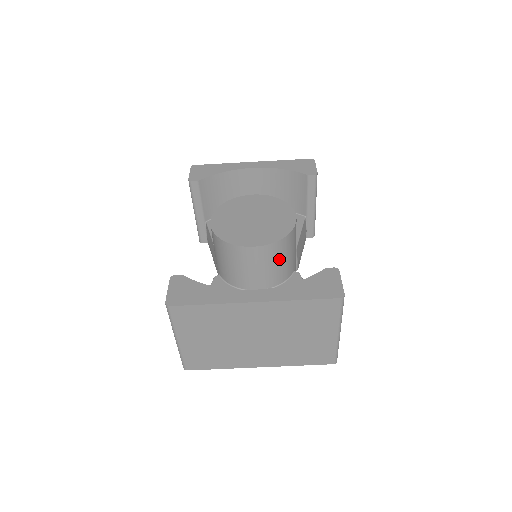
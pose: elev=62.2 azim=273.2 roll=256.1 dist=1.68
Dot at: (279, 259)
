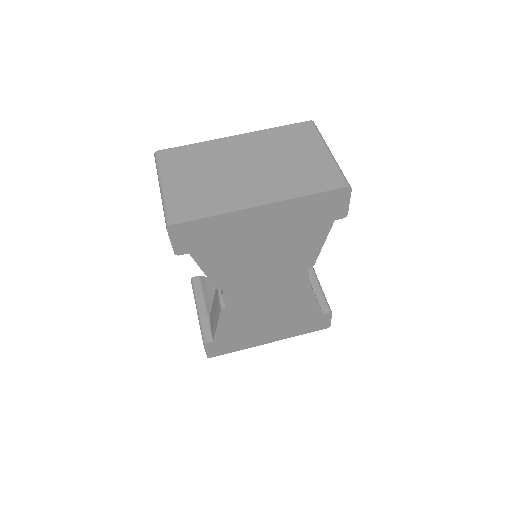
Dot at: occluded
